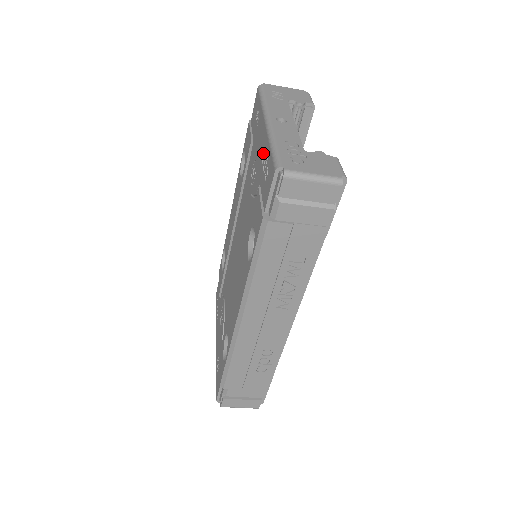
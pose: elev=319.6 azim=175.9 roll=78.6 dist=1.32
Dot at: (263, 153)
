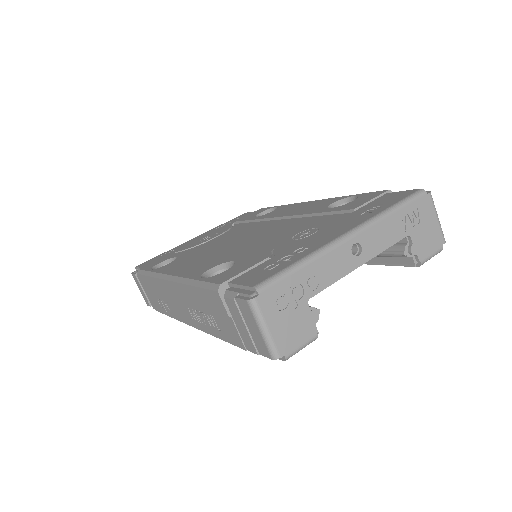
Dot at: (306, 247)
